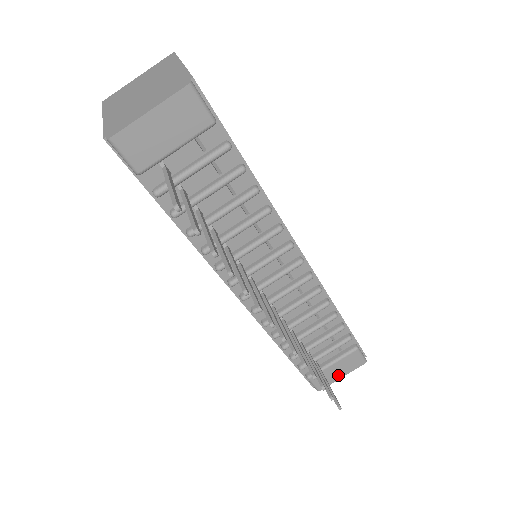
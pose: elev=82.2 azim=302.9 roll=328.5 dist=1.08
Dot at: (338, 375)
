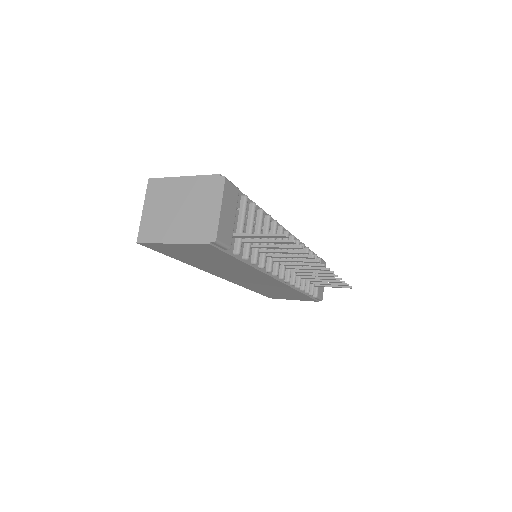
Dot at: occluded
